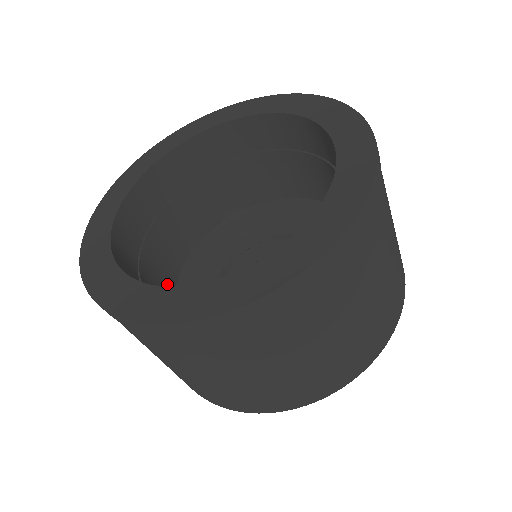
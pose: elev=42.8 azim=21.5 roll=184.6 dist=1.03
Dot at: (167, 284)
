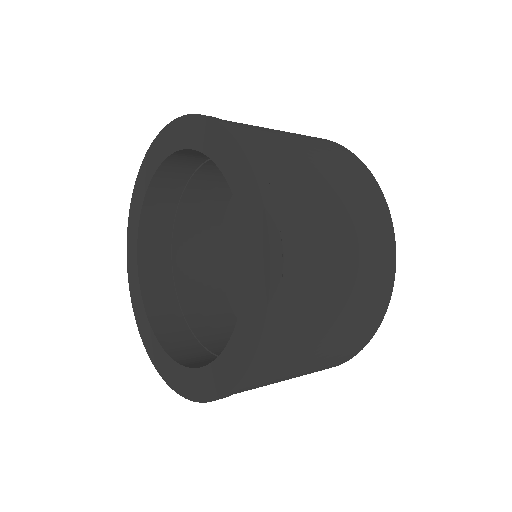
Dot at: (211, 225)
